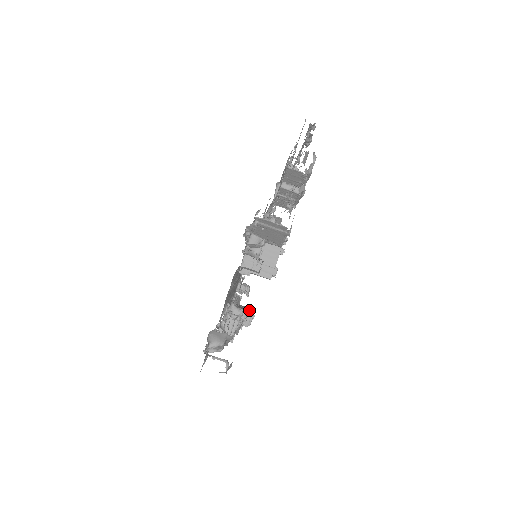
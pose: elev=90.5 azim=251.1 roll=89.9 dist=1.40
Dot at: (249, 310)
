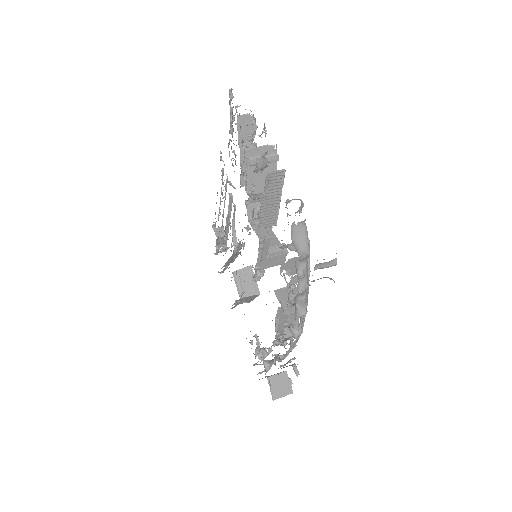
Dot at: occluded
